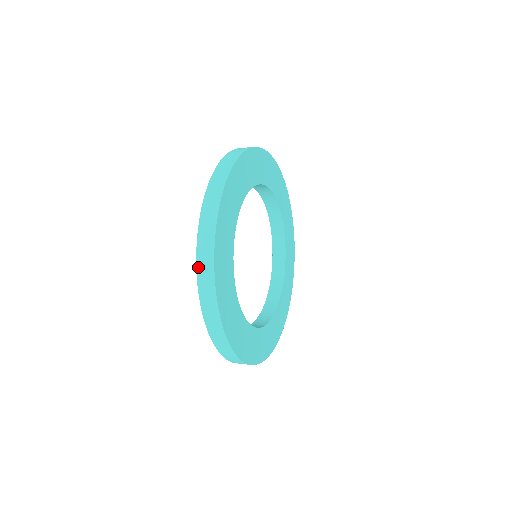
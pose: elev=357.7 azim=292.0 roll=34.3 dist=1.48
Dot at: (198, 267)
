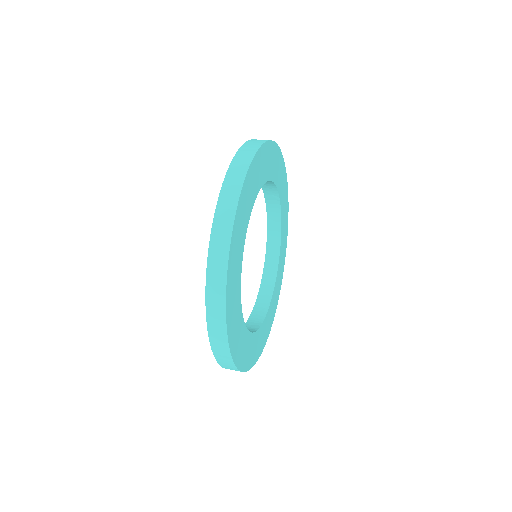
Dot at: (220, 364)
